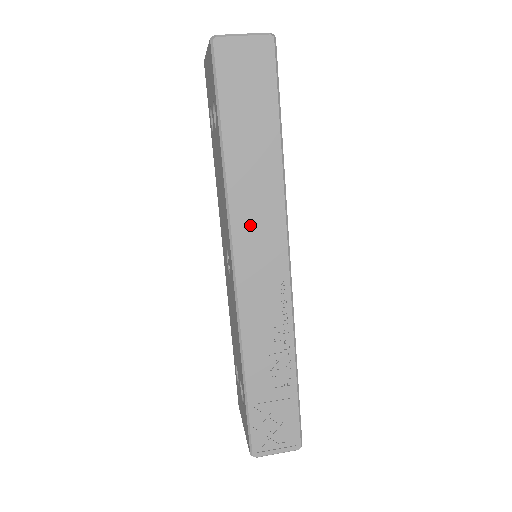
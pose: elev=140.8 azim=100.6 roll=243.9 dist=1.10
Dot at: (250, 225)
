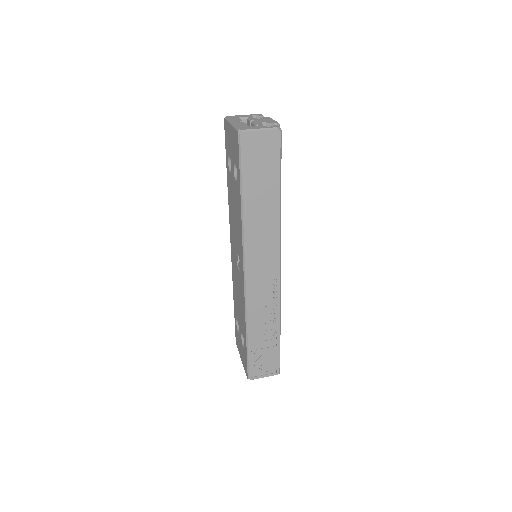
Dot at: (257, 247)
